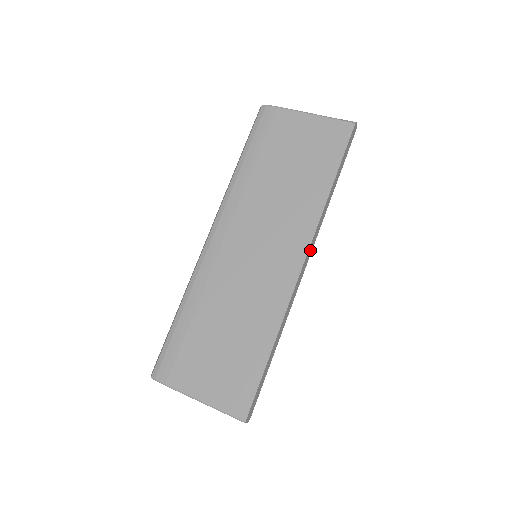
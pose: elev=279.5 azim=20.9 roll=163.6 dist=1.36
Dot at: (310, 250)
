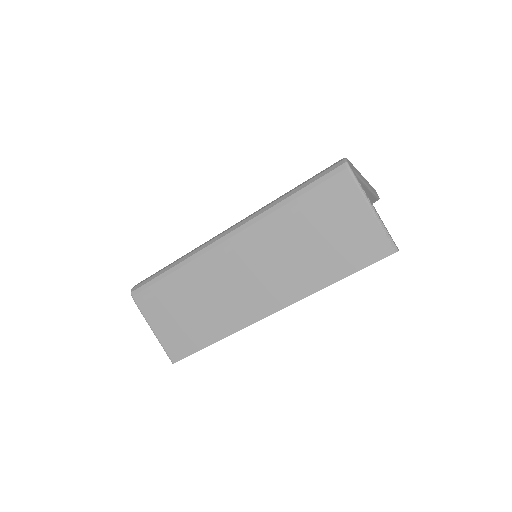
Dot at: occluded
